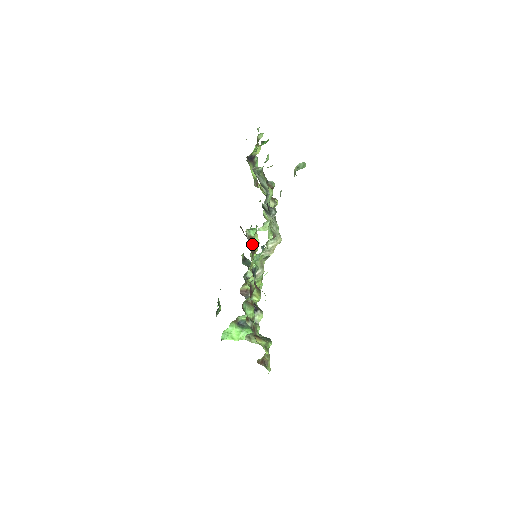
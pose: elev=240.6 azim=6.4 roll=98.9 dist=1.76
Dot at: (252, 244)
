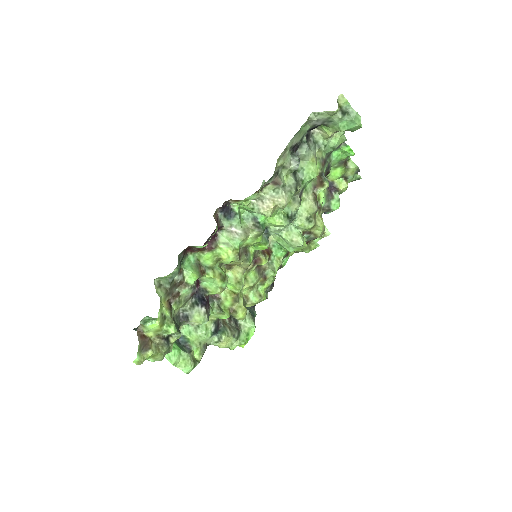
Dot at: (264, 251)
